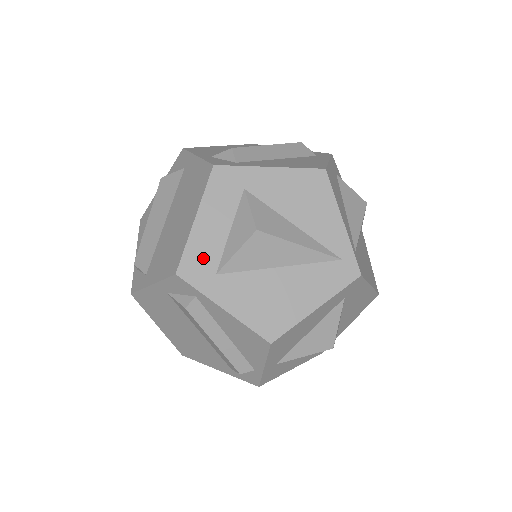
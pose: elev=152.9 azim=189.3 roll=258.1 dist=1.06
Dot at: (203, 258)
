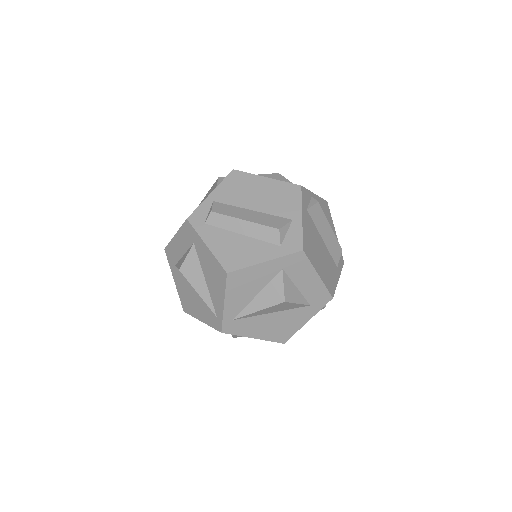
Dot at: (173, 254)
